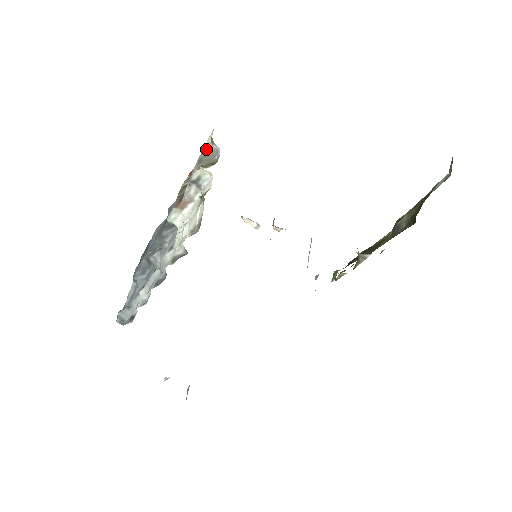
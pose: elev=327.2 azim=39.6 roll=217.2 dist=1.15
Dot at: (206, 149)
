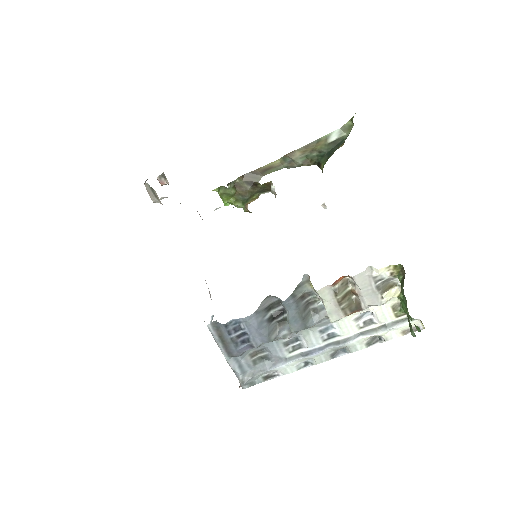
Dot at: (382, 279)
